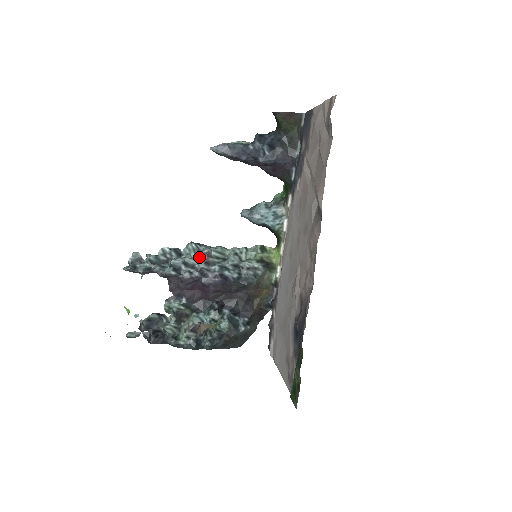
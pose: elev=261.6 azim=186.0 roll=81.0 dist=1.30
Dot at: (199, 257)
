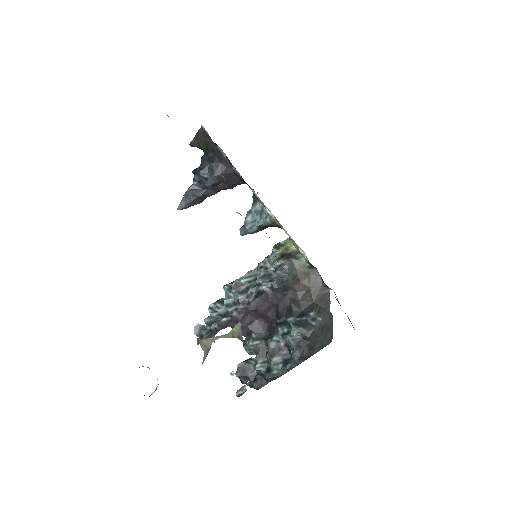
Dot at: (233, 292)
